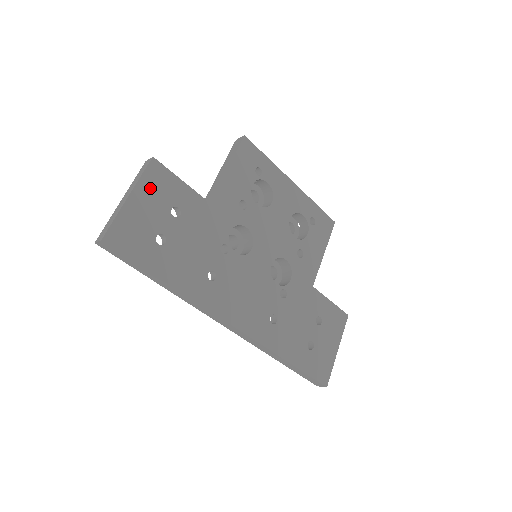
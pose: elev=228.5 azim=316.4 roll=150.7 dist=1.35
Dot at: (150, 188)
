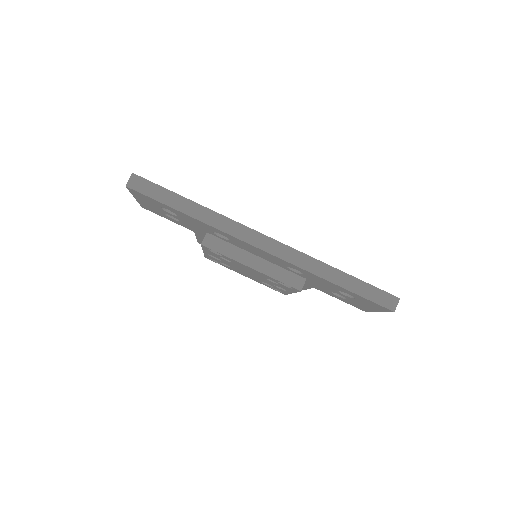
Dot at: occluded
